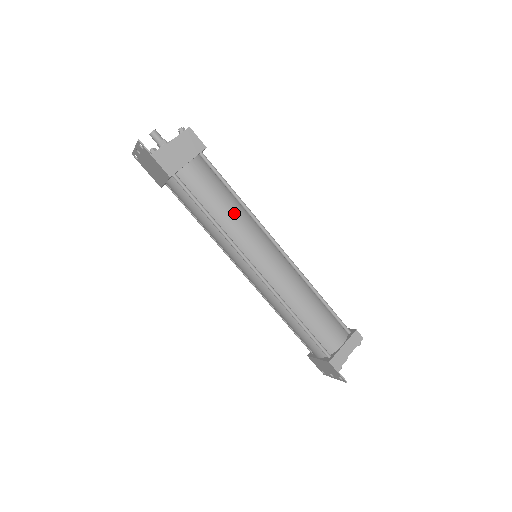
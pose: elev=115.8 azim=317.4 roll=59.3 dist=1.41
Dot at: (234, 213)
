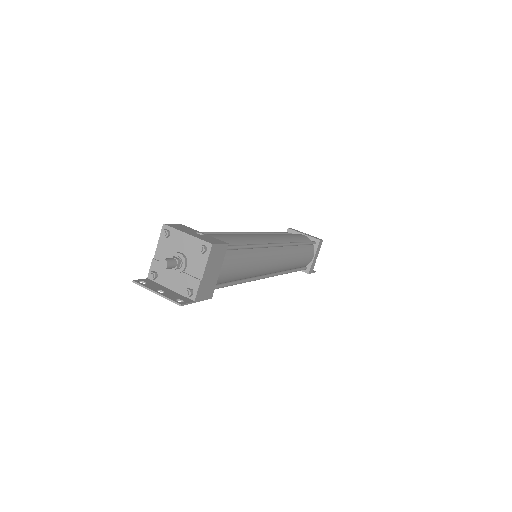
Dot at: (254, 263)
